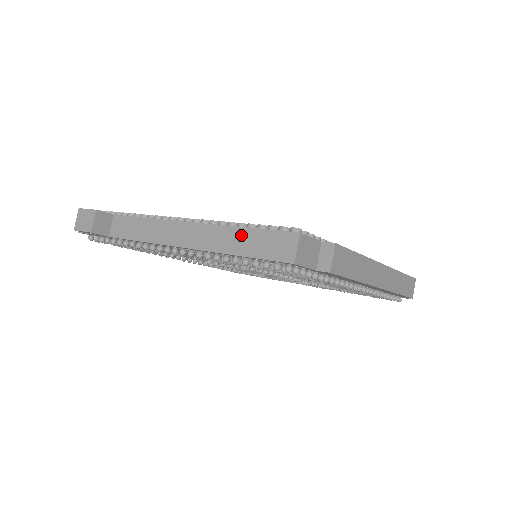
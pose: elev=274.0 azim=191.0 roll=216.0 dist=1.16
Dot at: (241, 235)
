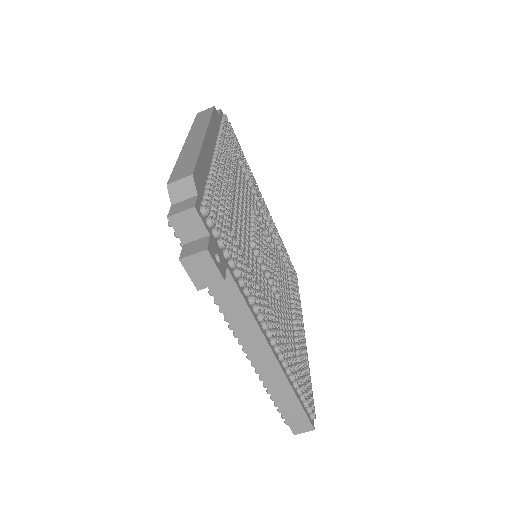
Dot at: (292, 400)
